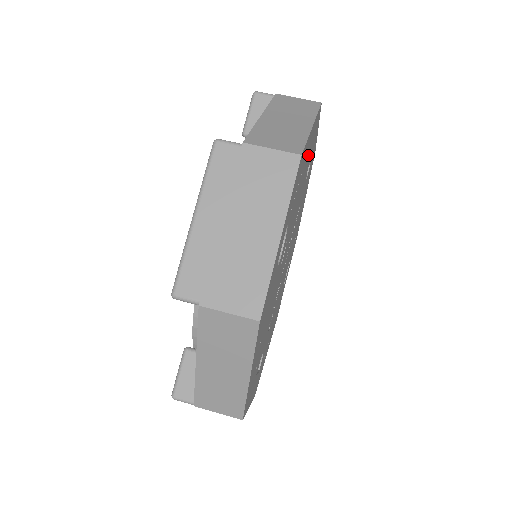
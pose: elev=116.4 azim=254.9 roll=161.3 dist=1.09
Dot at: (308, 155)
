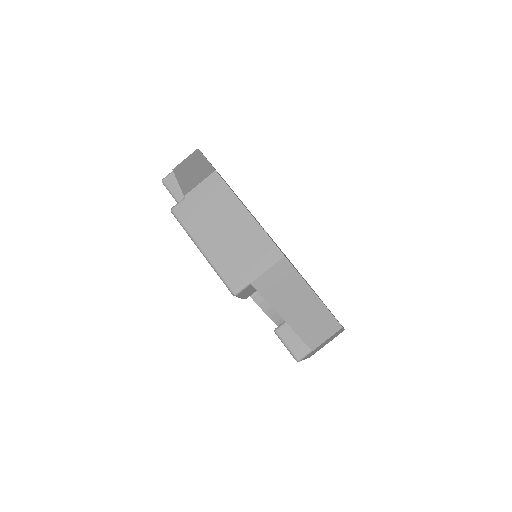
Dot at: occluded
